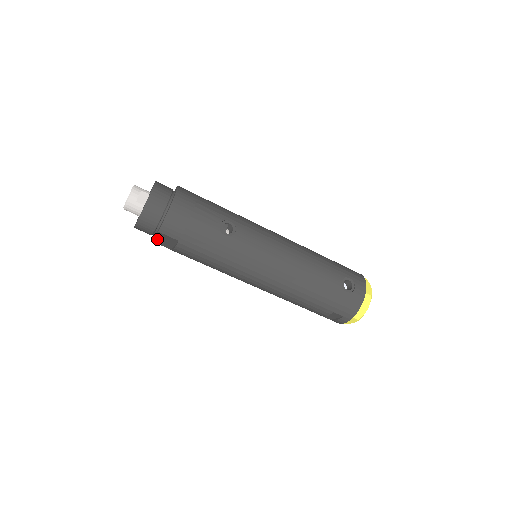
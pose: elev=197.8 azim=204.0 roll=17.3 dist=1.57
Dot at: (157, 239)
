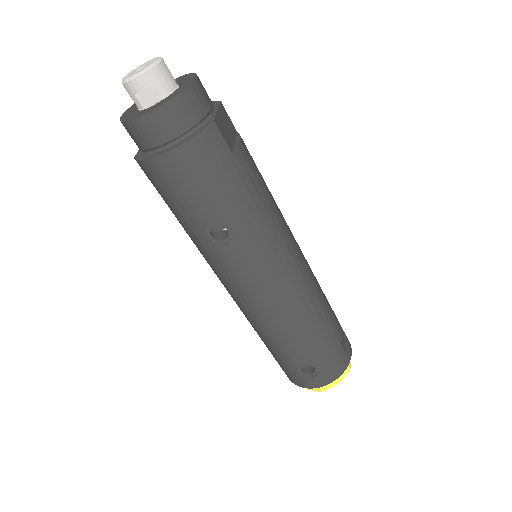
Dot at: occluded
